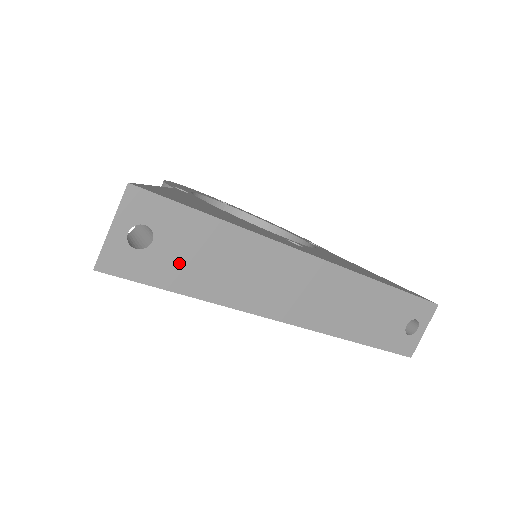
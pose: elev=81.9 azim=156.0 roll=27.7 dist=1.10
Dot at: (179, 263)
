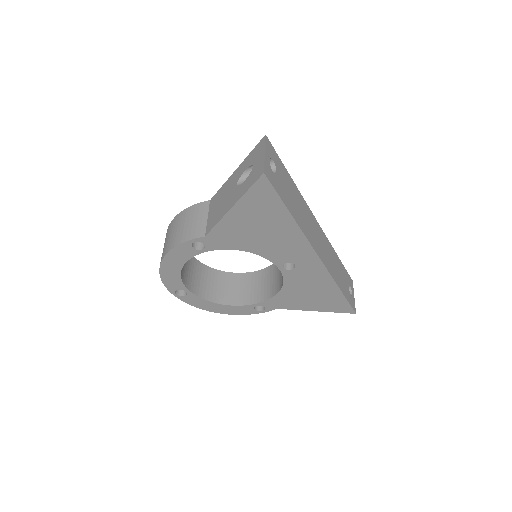
Dot at: (285, 191)
